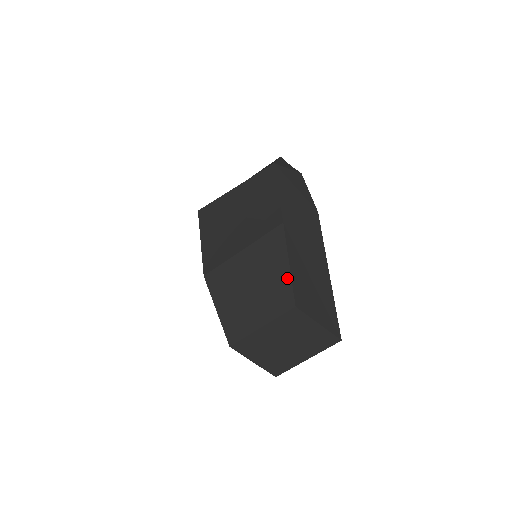
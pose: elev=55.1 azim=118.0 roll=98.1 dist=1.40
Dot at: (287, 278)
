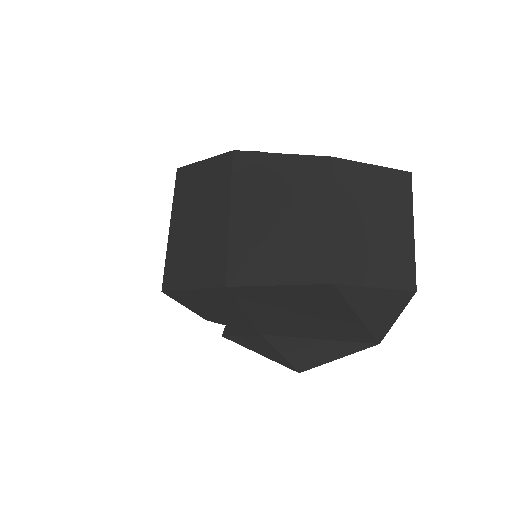
Dot at: (293, 160)
